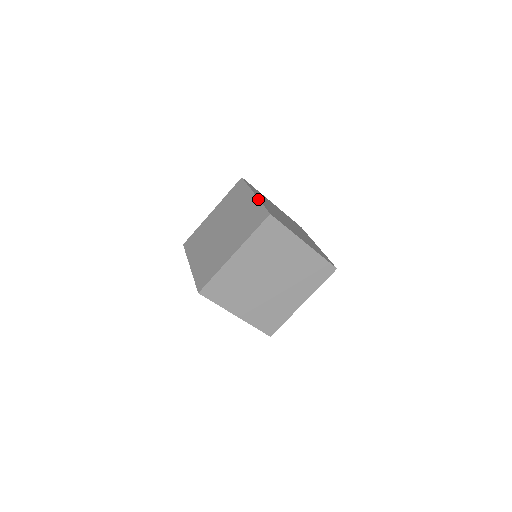
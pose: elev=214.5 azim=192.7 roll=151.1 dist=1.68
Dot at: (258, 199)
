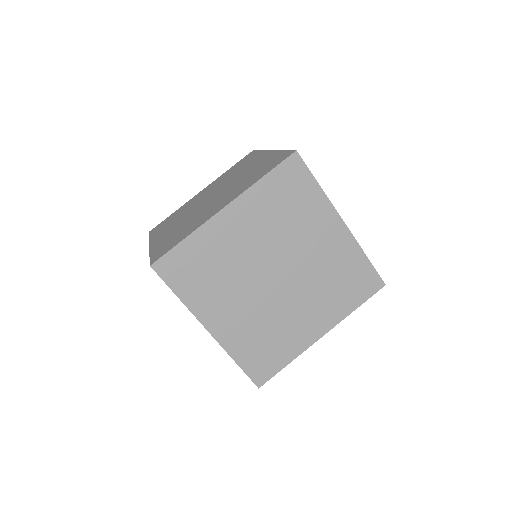
Dot at: (356, 241)
